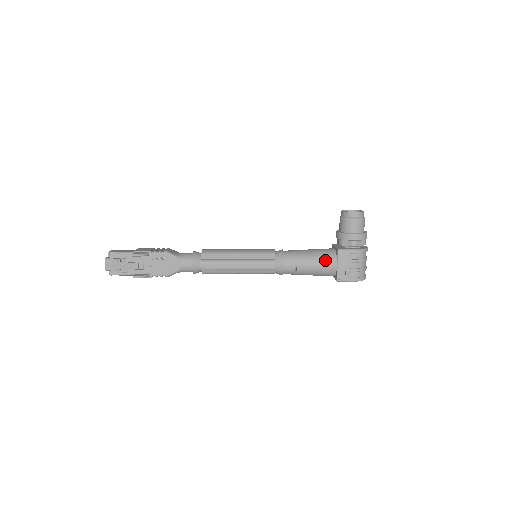
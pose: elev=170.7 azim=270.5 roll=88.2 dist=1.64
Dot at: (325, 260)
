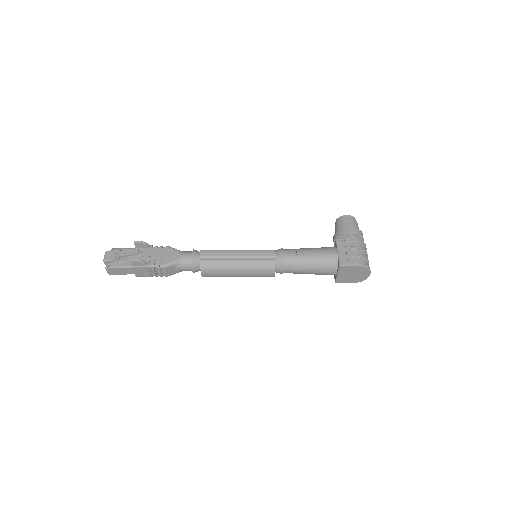
Dot at: (325, 249)
